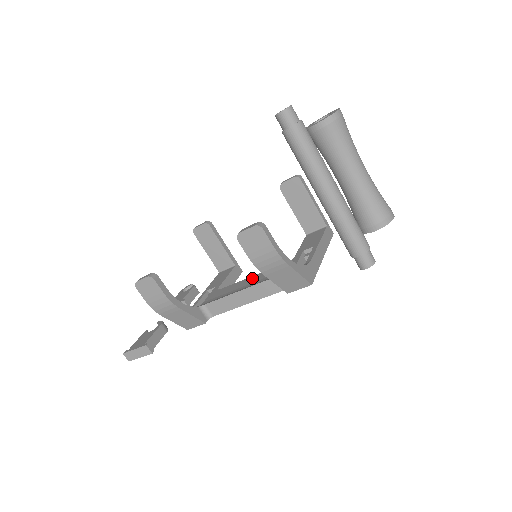
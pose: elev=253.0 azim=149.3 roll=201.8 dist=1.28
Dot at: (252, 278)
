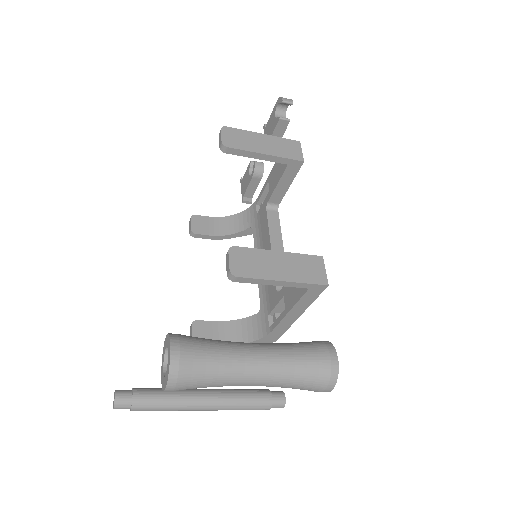
Dot at: occluded
